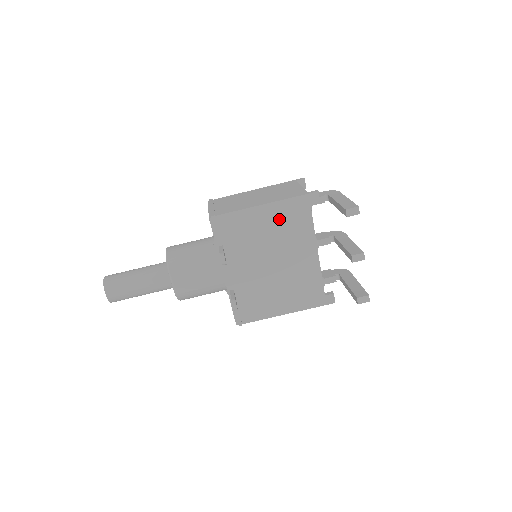
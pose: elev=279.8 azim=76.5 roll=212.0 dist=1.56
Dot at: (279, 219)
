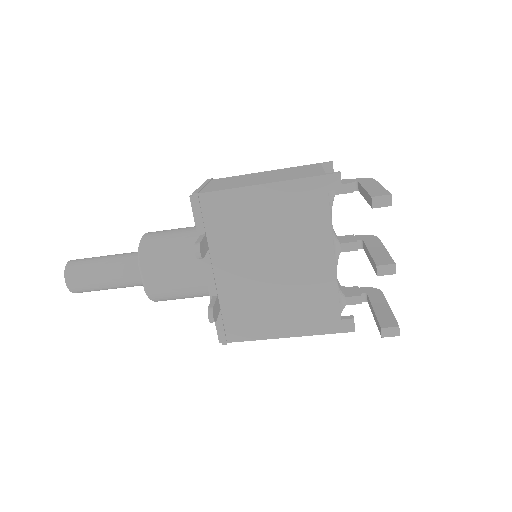
Dot at: (283, 206)
